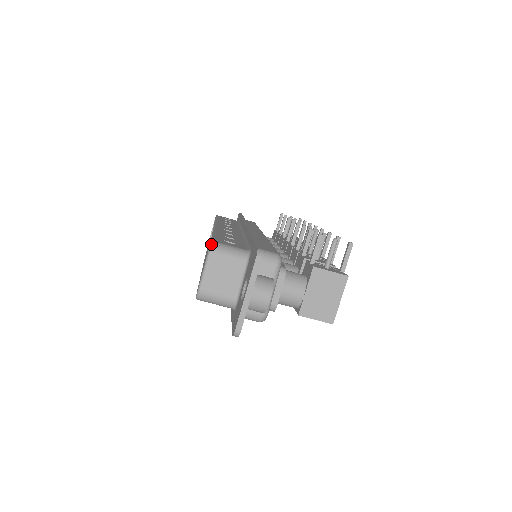
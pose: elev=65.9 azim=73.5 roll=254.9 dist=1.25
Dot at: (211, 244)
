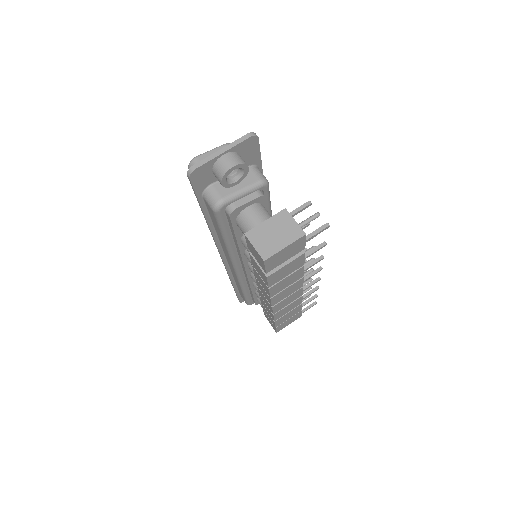
Dot at: occluded
